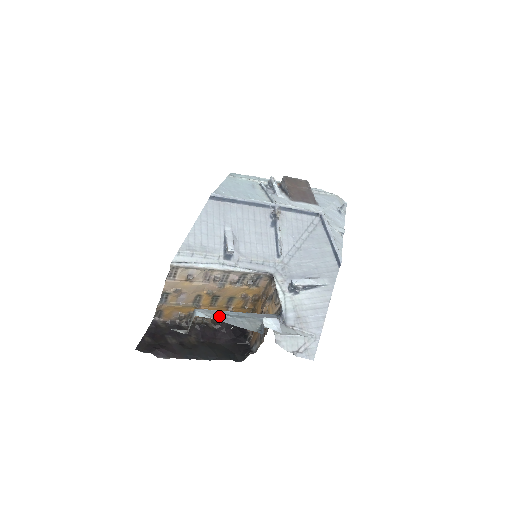
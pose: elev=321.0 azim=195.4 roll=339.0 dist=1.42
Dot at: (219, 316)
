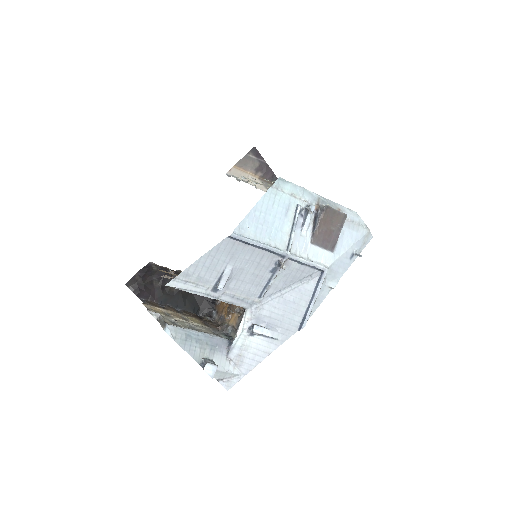
Dot at: (181, 338)
